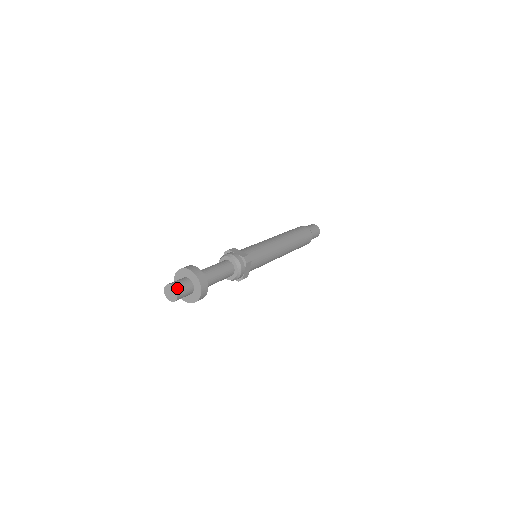
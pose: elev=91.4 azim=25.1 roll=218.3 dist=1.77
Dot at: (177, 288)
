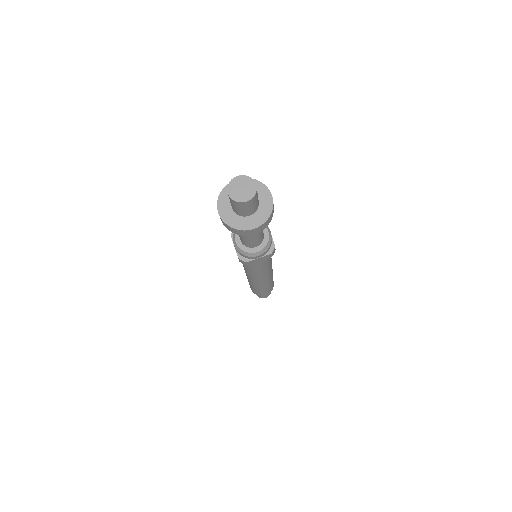
Dot at: (256, 193)
